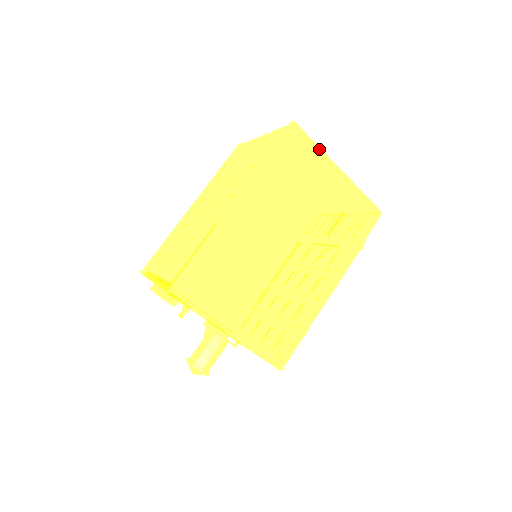
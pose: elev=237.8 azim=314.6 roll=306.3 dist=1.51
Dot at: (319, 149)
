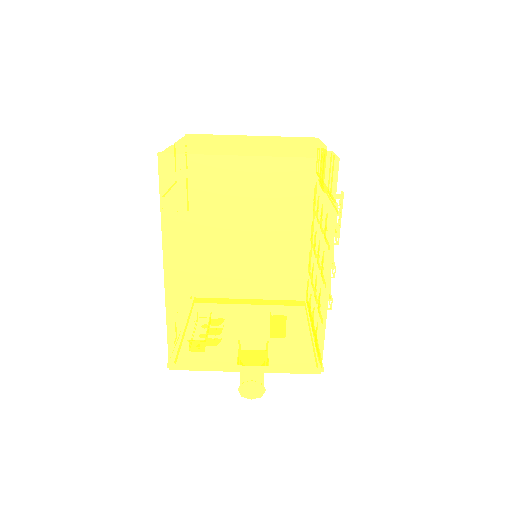
Dot at: (207, 157)
